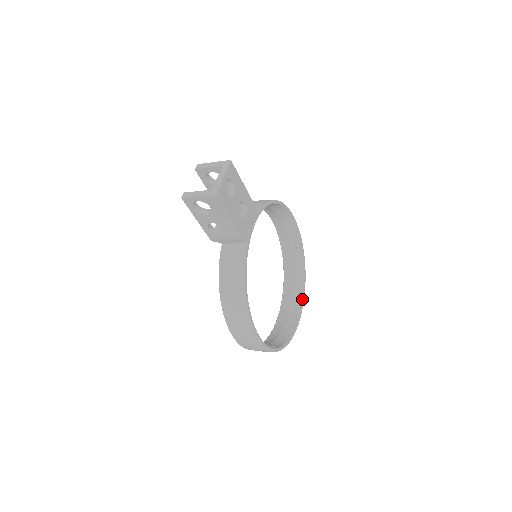
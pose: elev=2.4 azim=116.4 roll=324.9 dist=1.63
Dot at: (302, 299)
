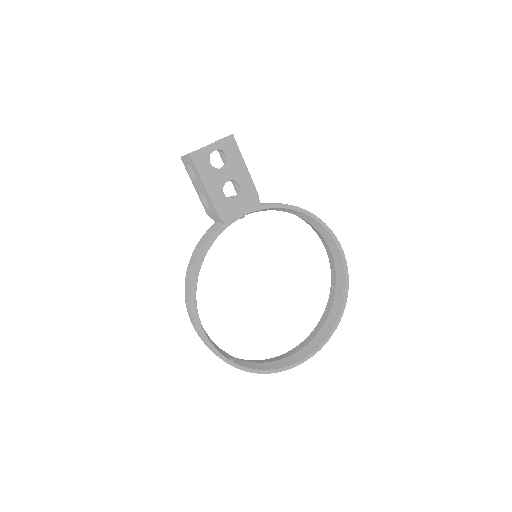
Dot at: (318, 346)
